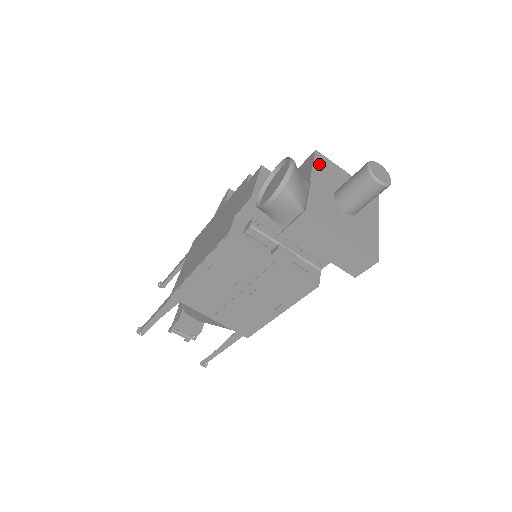
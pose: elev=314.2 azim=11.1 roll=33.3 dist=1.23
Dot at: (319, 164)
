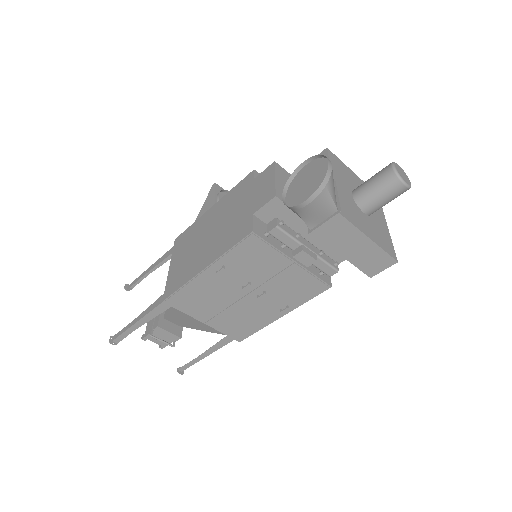
Dot at: (333, 163)
